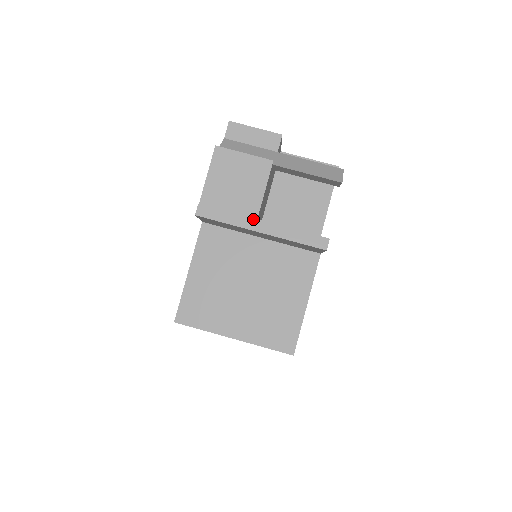
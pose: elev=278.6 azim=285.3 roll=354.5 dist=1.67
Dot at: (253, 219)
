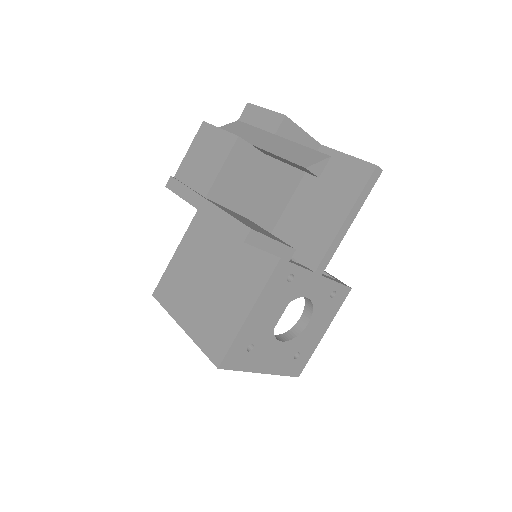
Dot at: (200, 196)
